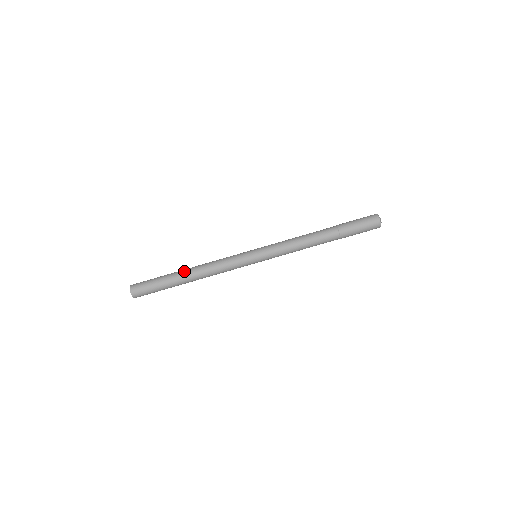
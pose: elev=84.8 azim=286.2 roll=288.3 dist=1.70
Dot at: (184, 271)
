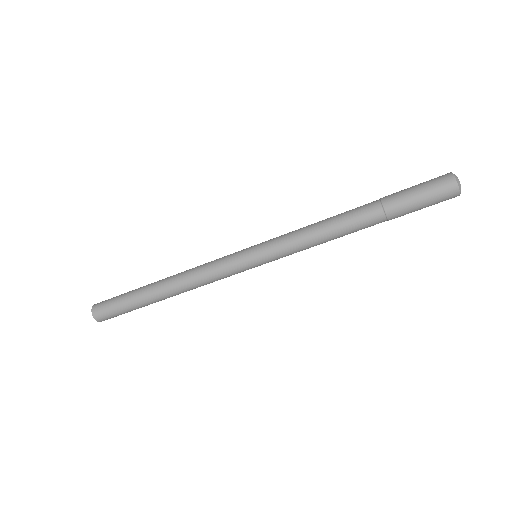
Dot at: (161, 297)
